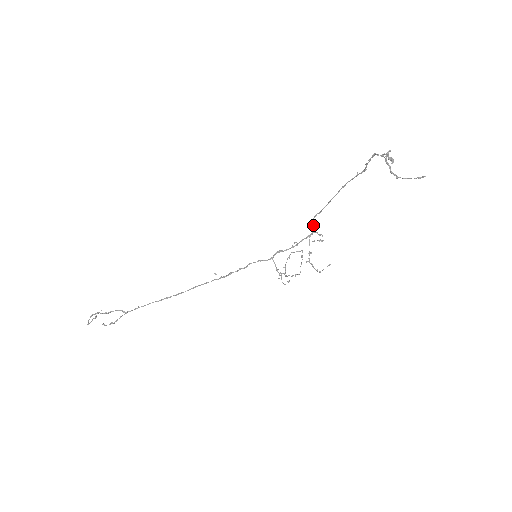
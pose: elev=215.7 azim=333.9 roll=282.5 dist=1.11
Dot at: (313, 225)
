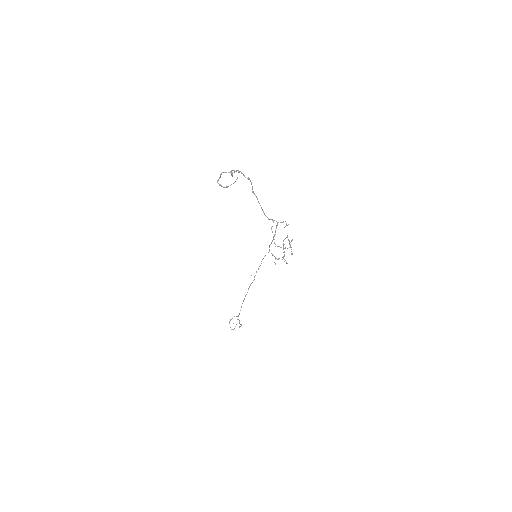
Dot at: occluded
